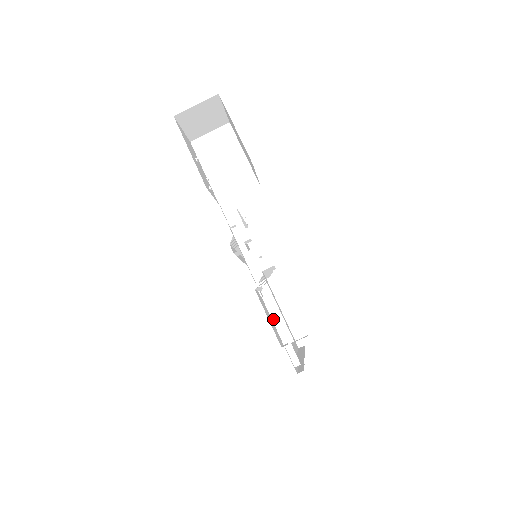
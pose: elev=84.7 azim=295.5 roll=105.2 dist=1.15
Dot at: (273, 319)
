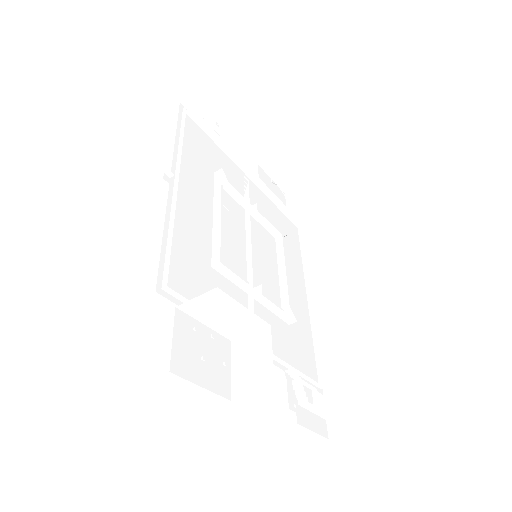
Dot at: occluded
